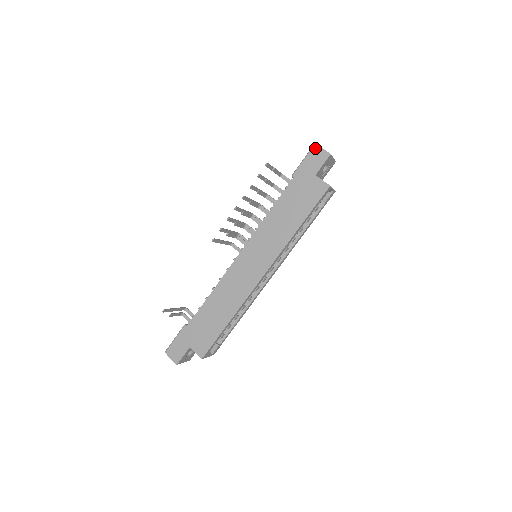
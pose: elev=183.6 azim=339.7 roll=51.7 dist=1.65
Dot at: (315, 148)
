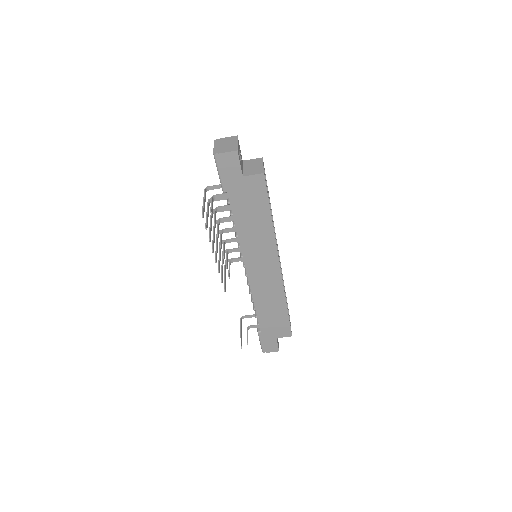
Dot at: (219, 158)
